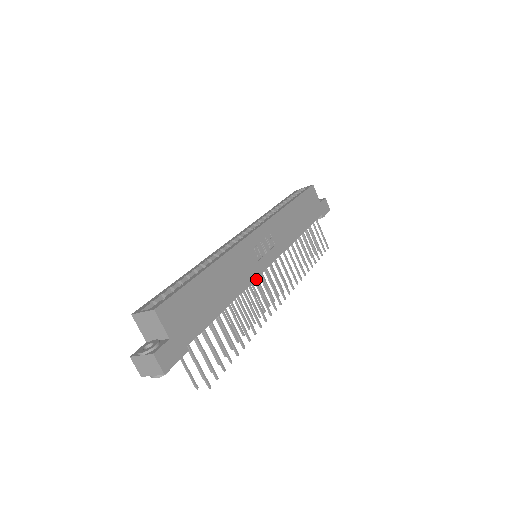
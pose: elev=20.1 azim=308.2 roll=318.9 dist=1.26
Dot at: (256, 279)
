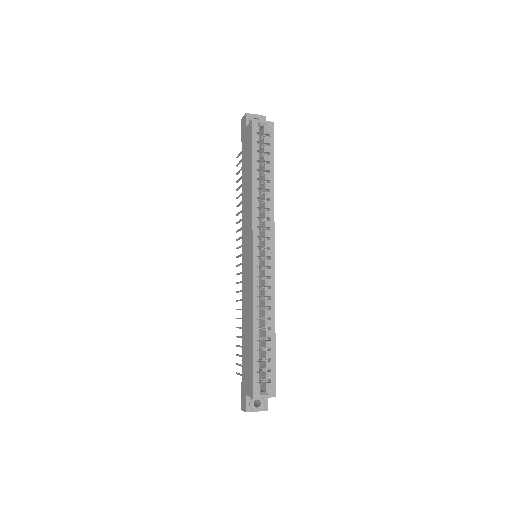
Dot at: occluded
